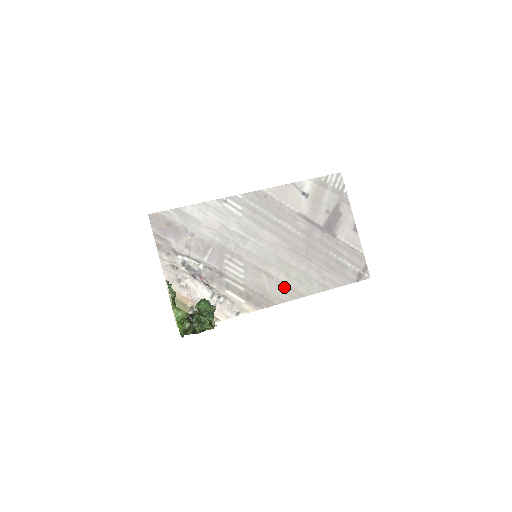
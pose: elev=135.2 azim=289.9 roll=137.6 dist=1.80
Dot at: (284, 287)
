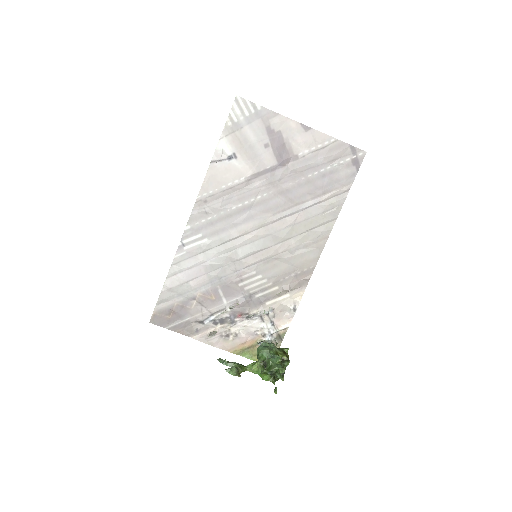
Dot at: (305, 248)
